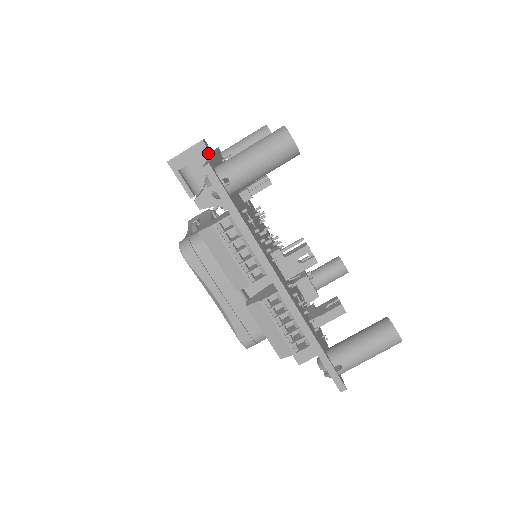
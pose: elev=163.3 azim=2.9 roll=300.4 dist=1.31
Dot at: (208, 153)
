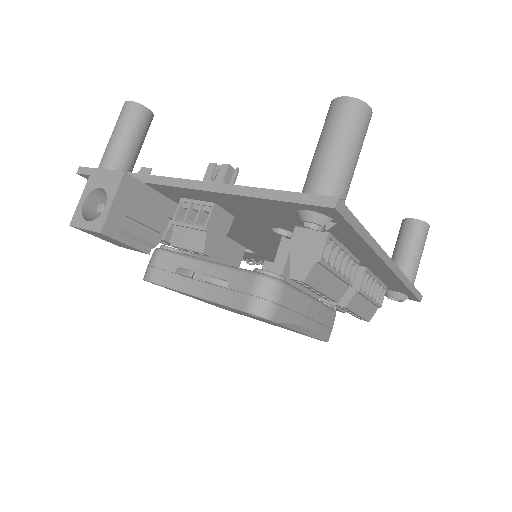
Dot at: (139, 183)
